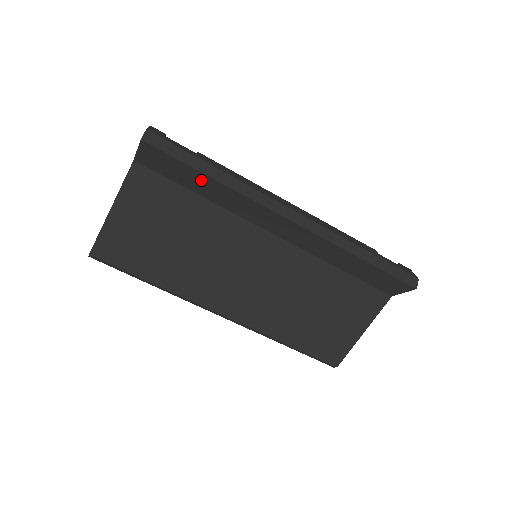
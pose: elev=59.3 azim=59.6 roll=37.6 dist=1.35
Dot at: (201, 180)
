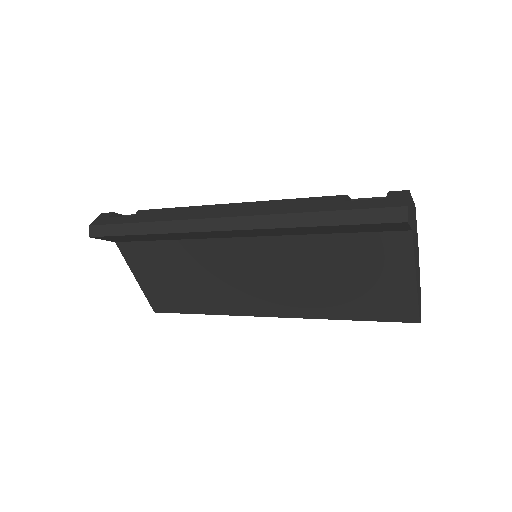
Dot at: (146, 236)
